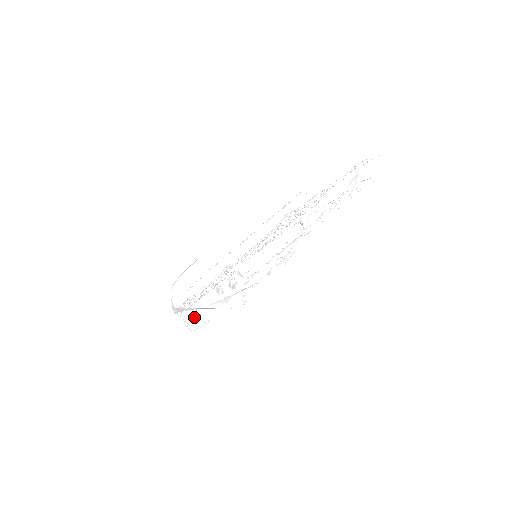
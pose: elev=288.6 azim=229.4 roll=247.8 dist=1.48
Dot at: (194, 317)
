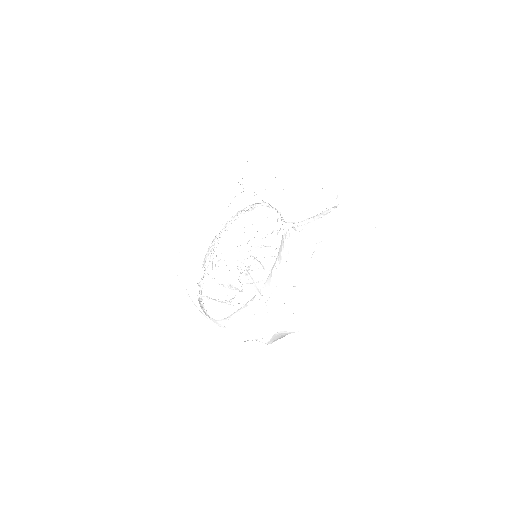
Dot at: (228, 323)
